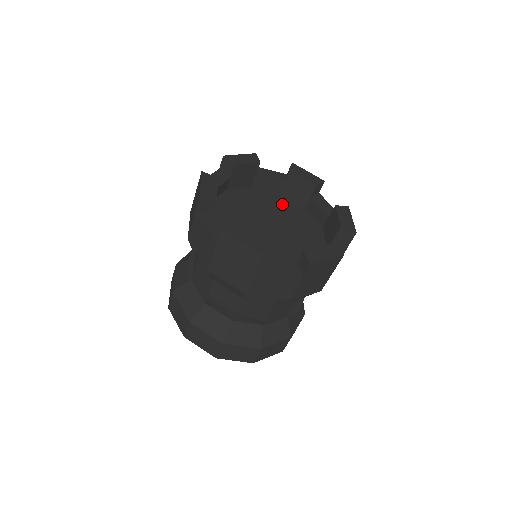
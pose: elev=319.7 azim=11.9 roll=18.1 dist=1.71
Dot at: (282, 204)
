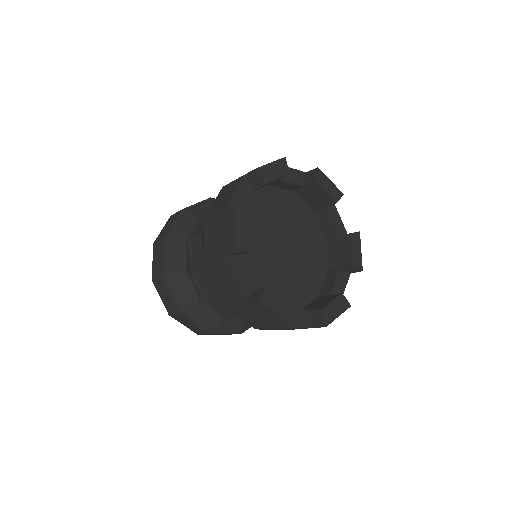
Dot at: (316, 248)
